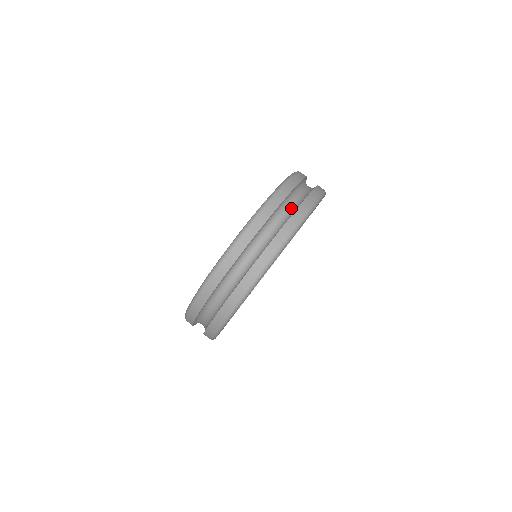
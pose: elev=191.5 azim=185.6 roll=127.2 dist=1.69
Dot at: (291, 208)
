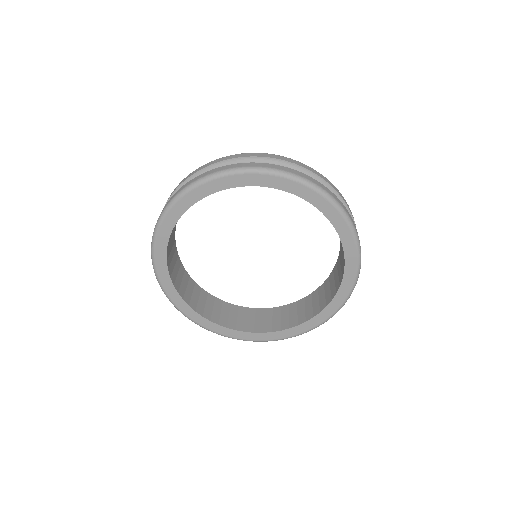
Dot at: occluded
